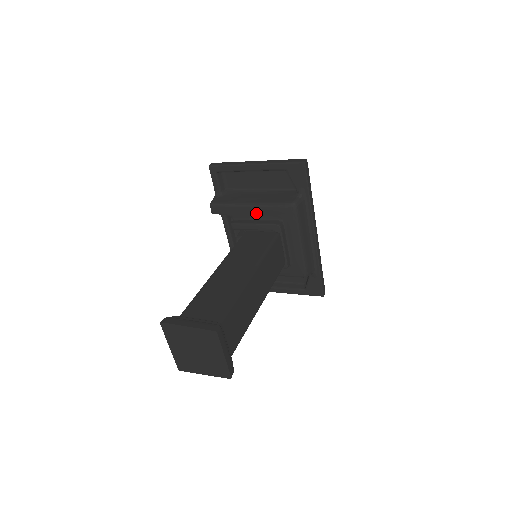
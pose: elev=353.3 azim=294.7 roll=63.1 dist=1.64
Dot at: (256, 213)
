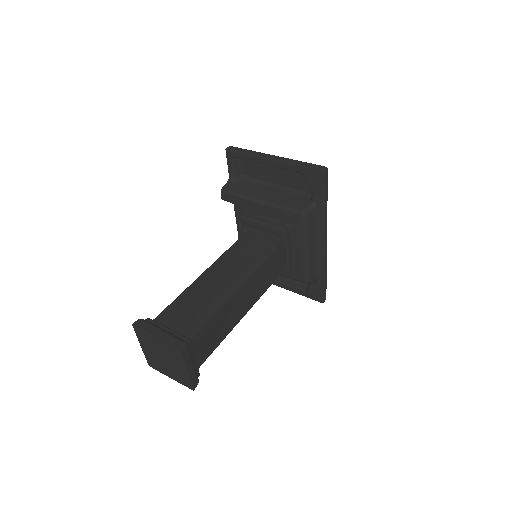
Dot at: (265, 211)
